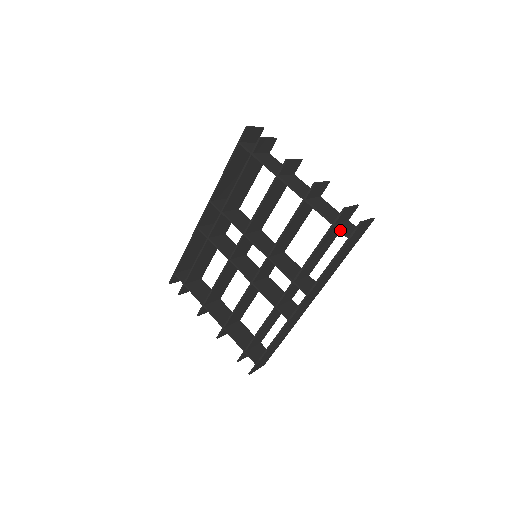
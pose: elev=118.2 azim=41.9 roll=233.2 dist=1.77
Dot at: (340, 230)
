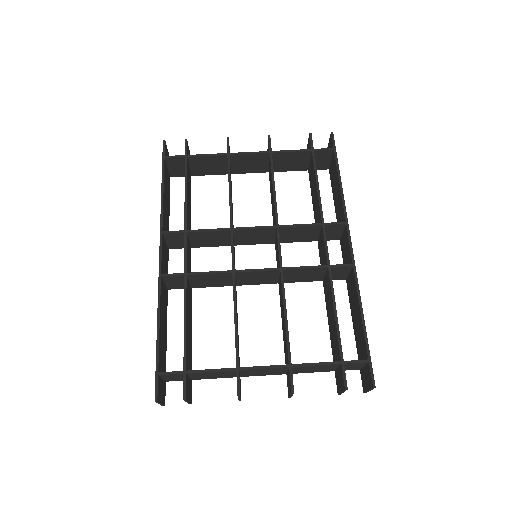
Dot at: (322, 149)
